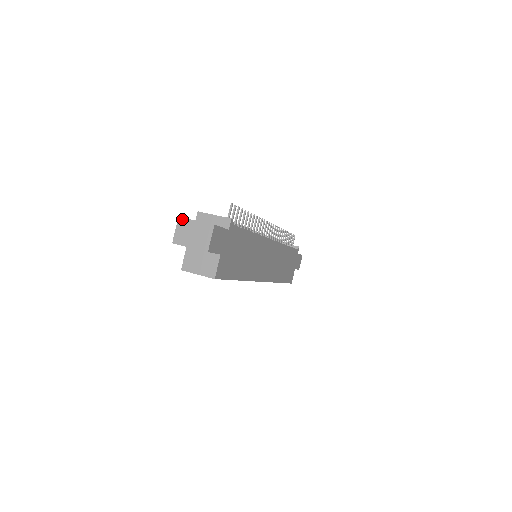
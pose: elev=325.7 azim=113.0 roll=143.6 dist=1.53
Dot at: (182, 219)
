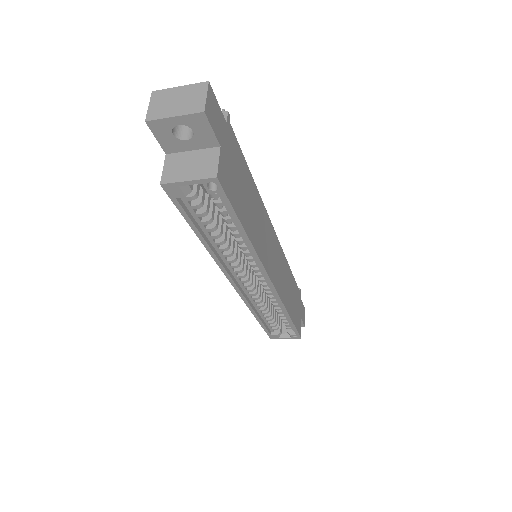
Dot at: (158, 91)
